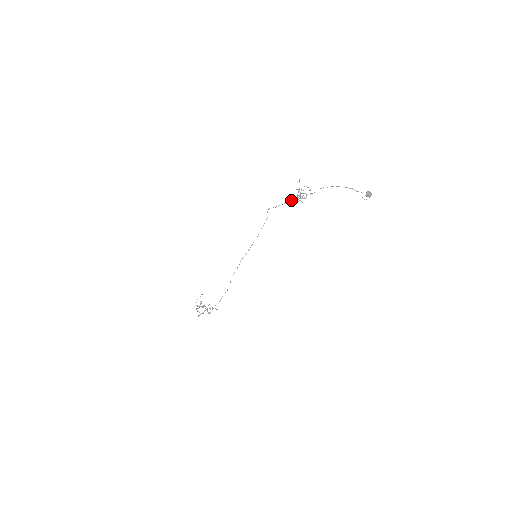
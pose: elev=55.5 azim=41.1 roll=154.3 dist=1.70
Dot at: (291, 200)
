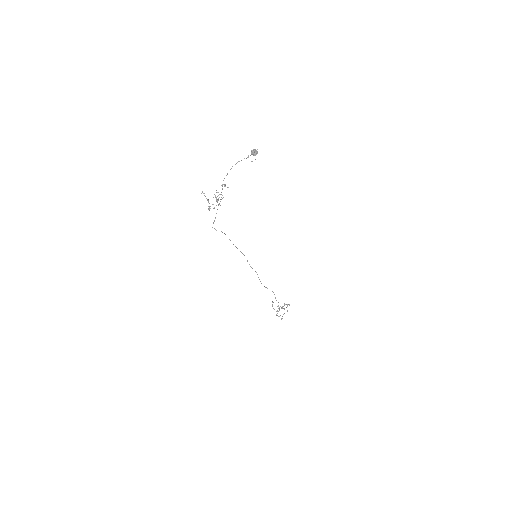
Dot at: occluded
